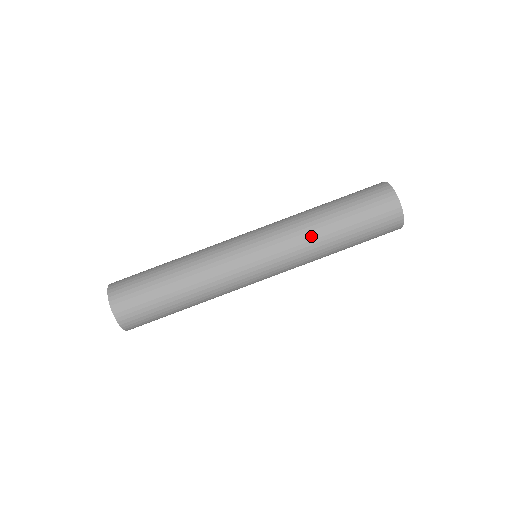
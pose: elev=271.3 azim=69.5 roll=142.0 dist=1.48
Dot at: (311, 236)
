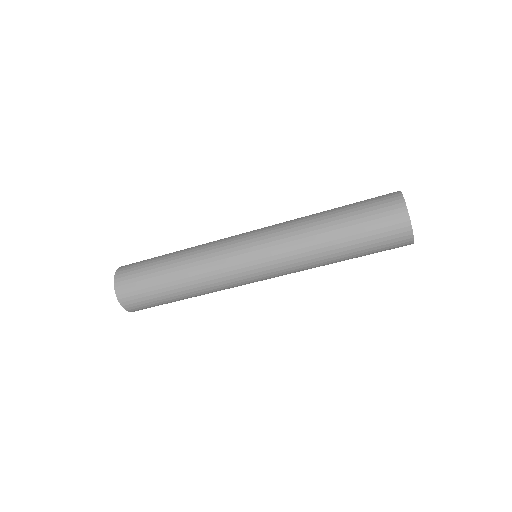
Dot at: (307, 242)
